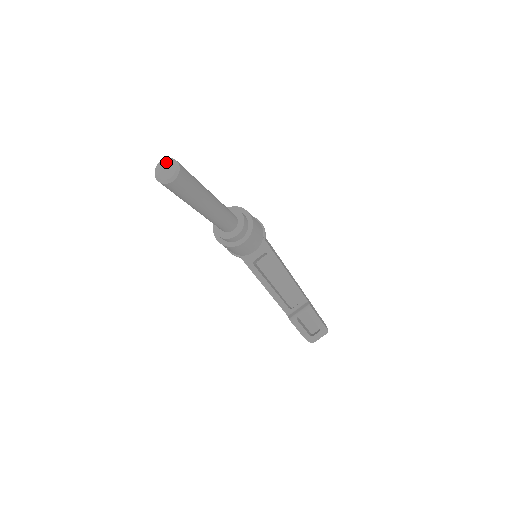
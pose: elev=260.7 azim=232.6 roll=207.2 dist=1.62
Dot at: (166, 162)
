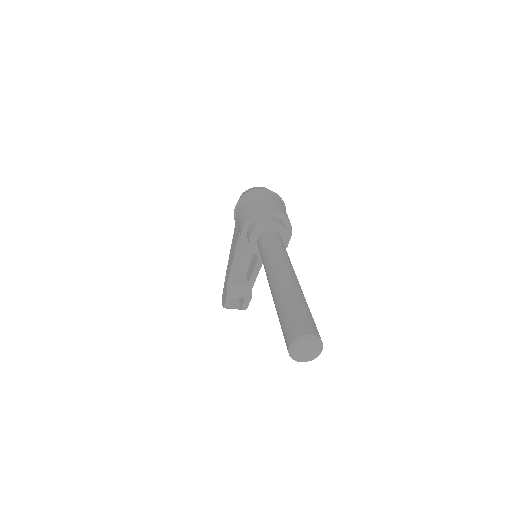
Dot at: (314, 345)
